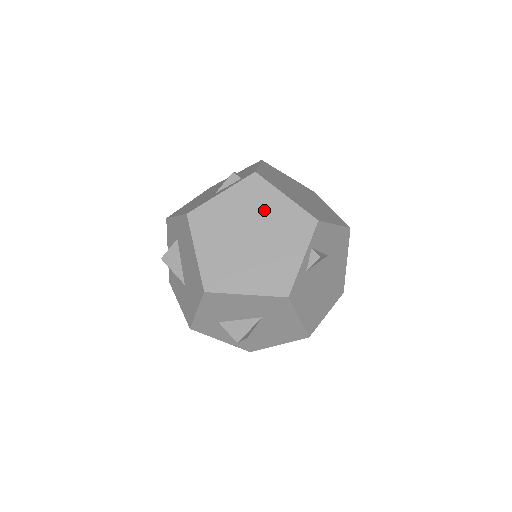
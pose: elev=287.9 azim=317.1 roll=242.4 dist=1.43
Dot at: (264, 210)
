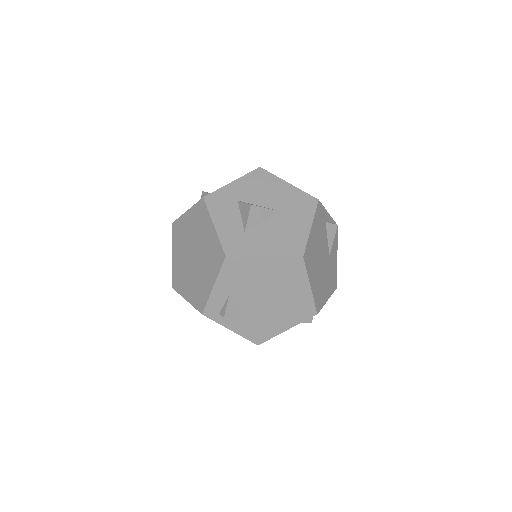
Dot at: occluded
